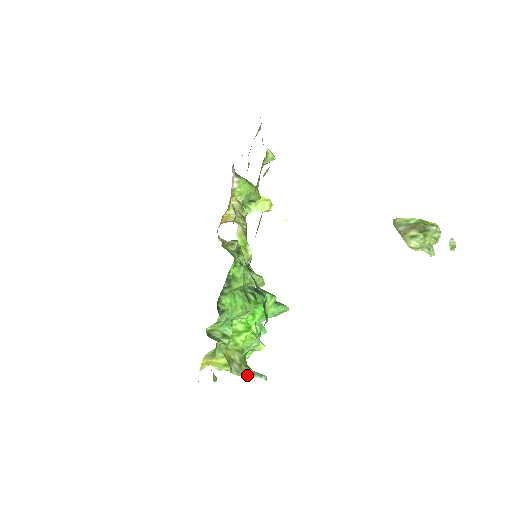
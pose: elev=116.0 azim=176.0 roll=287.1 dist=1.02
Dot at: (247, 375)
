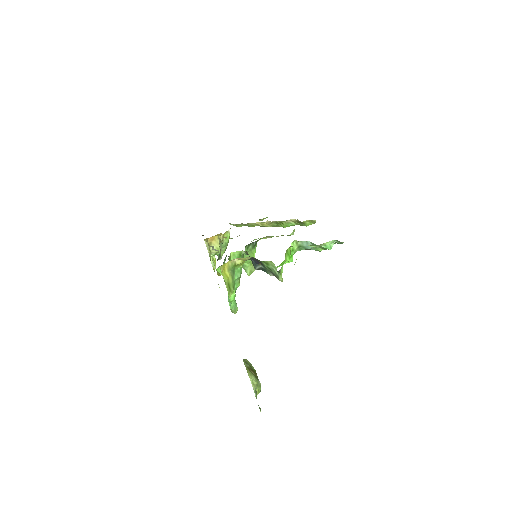
Dot at: occluded
